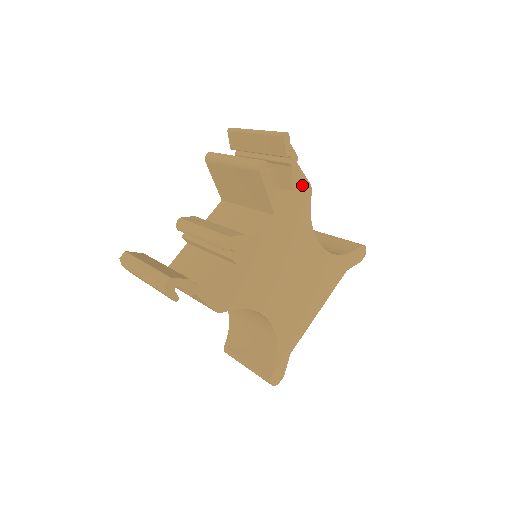
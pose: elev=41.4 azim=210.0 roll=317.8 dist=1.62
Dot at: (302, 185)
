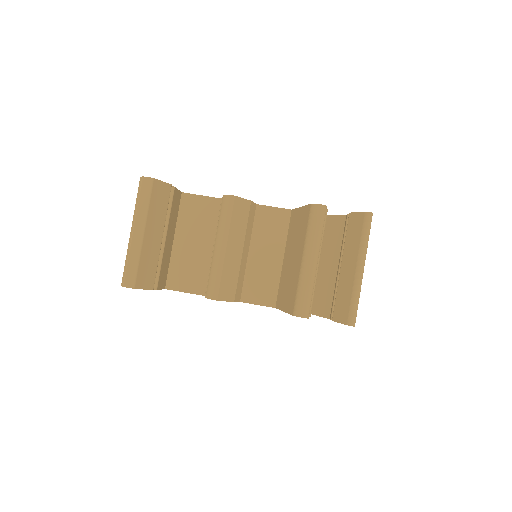
Dot at: occluded
